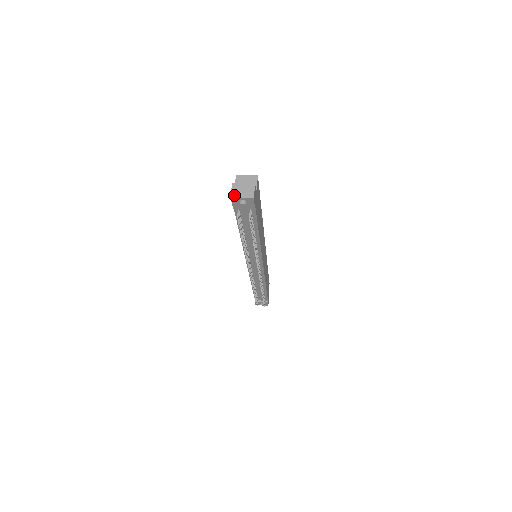
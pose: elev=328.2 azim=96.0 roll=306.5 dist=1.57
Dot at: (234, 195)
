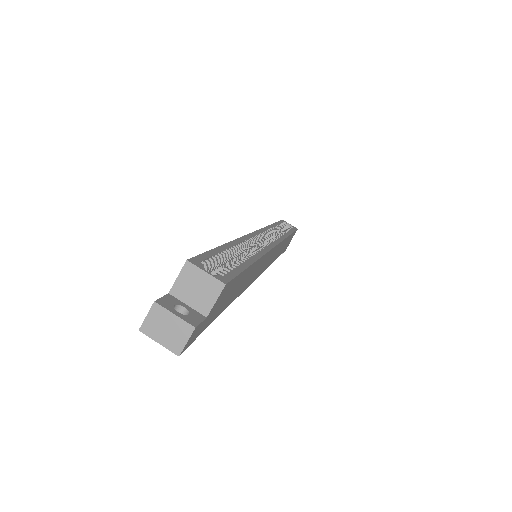
Dot at: (147, 330)
